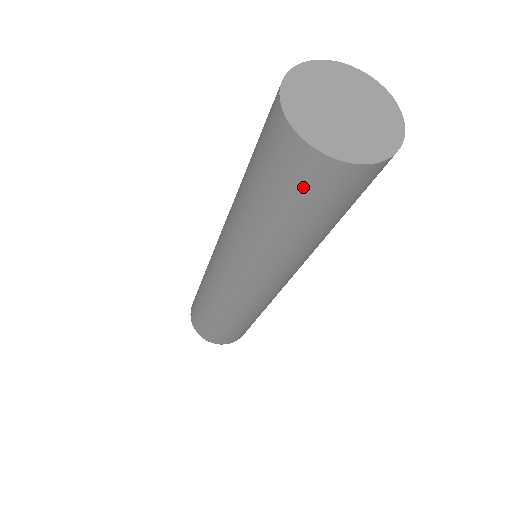
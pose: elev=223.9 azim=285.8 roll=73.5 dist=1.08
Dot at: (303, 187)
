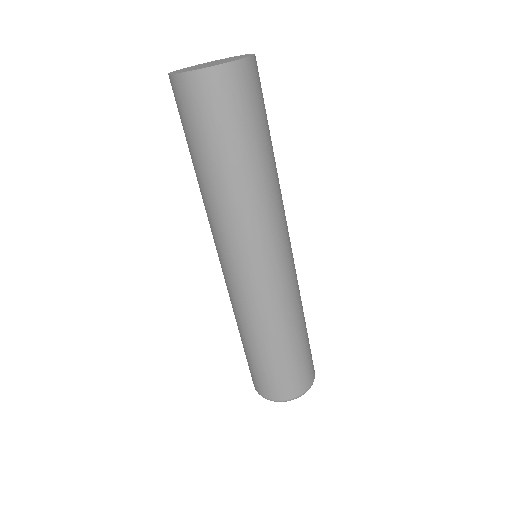
Dot at: (201, 110)
